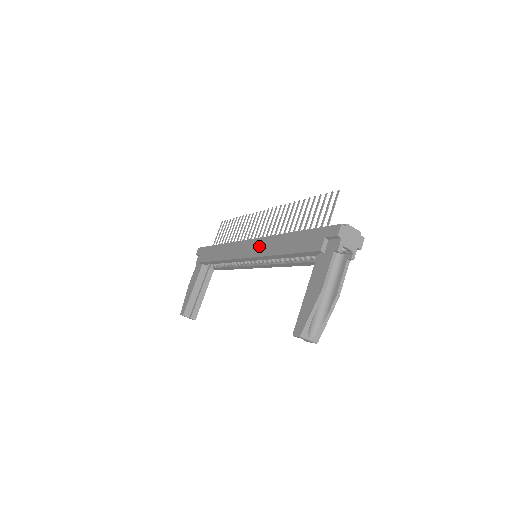
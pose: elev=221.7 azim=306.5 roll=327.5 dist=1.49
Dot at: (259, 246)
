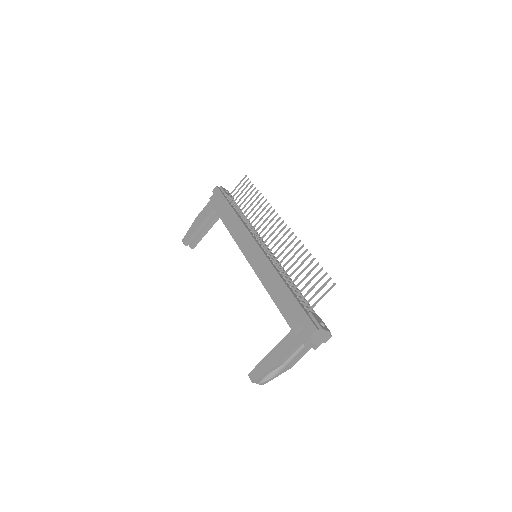
Dot at: (259, 262)
